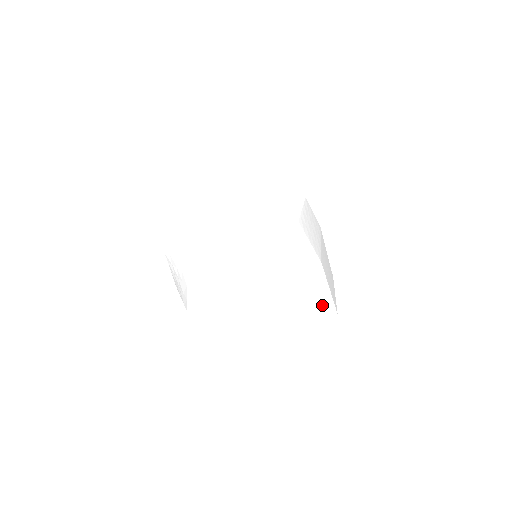
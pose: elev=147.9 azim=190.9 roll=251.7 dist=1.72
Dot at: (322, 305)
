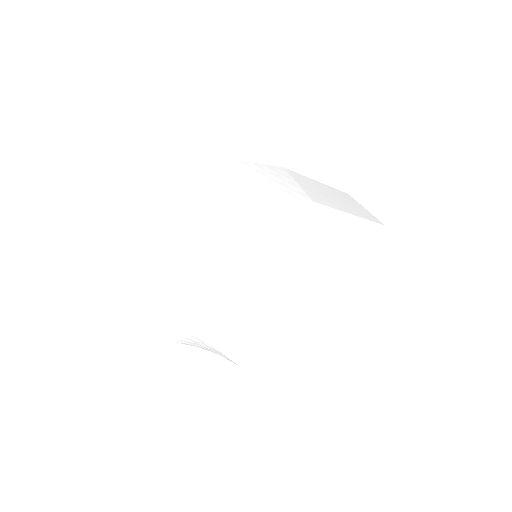
Dot at: (360, 235)
